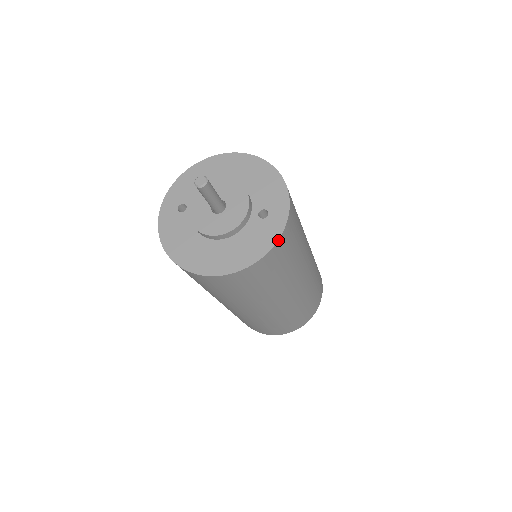
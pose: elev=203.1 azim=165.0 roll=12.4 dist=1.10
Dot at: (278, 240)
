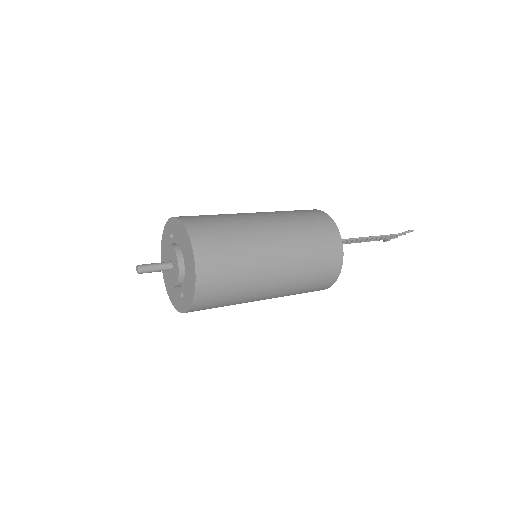
Dot at: occluded
